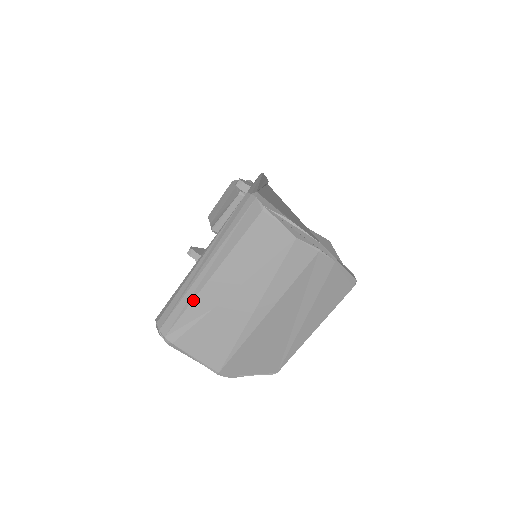
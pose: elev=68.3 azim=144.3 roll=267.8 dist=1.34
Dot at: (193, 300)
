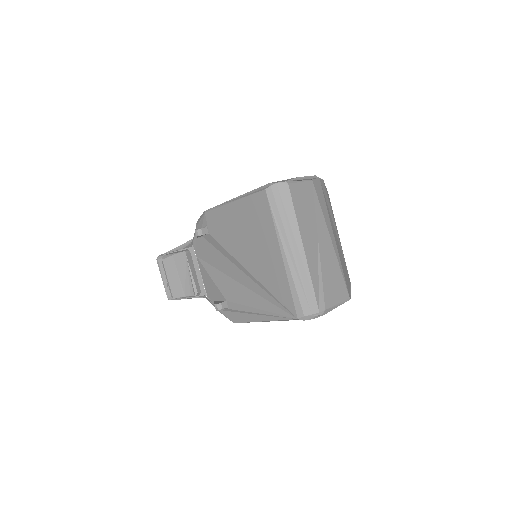
Dot at: (309, 272)
